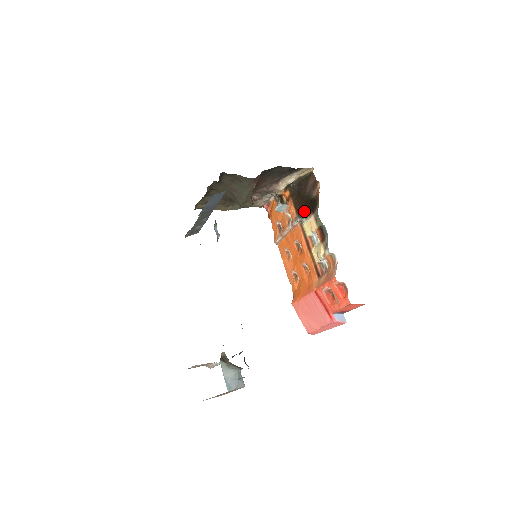
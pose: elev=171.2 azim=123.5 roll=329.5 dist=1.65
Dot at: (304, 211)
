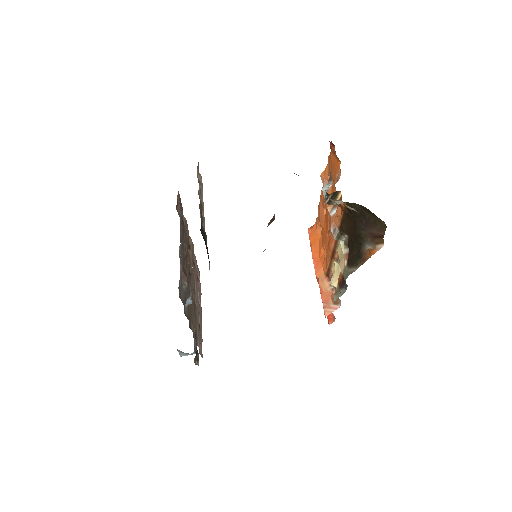
Dot at: (348, 236)
